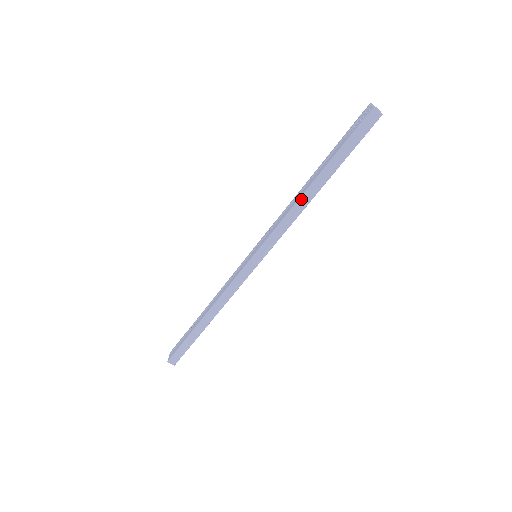
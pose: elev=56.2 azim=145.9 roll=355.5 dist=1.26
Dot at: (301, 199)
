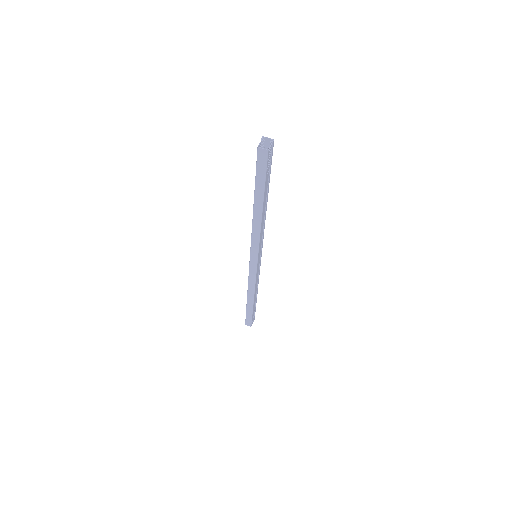
Dot at: (254, 219)
